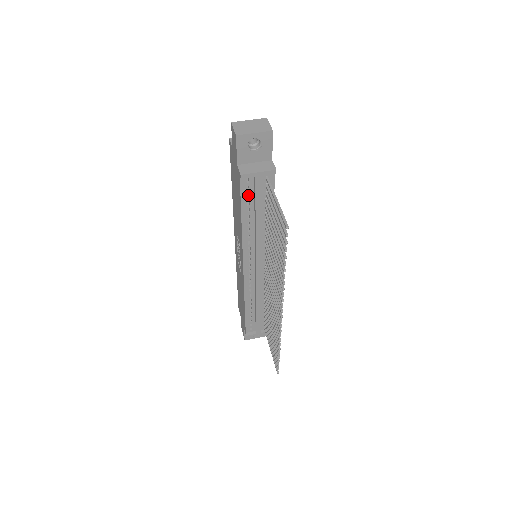
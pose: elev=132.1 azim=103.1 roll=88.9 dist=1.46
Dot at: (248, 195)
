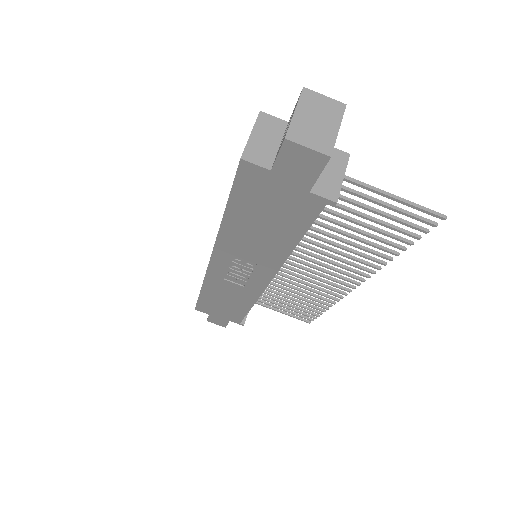
Dot at: occluded
